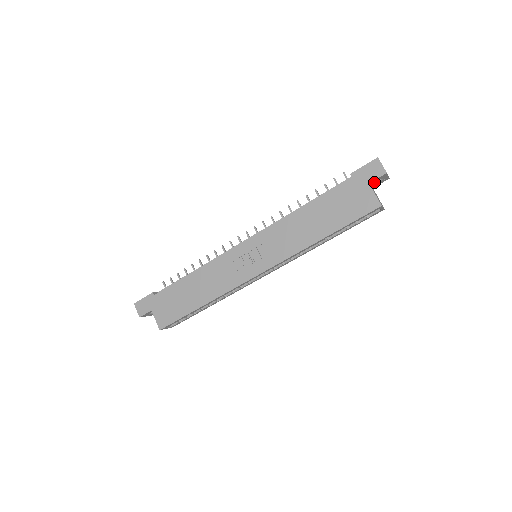
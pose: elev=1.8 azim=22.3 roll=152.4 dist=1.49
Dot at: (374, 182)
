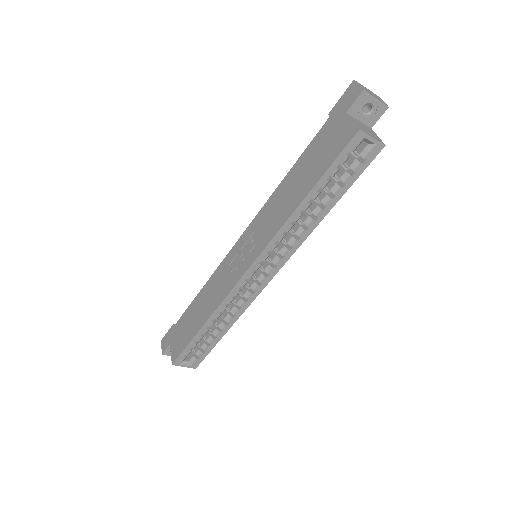
Dot at: (357, 112)
